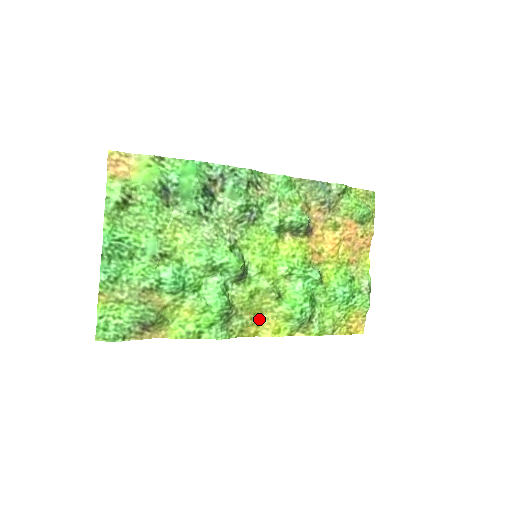
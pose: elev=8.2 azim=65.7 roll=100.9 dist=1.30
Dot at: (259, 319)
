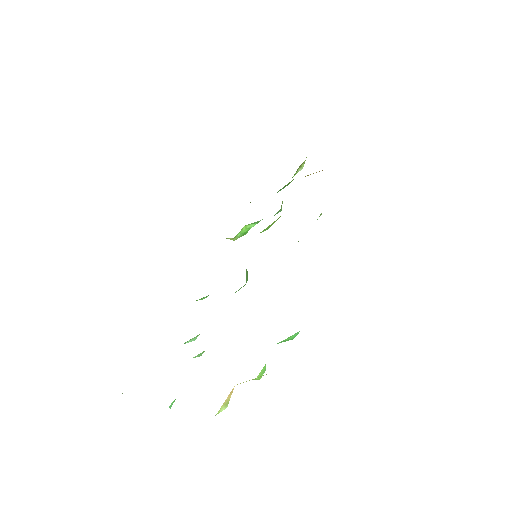
Dot at: occluded
